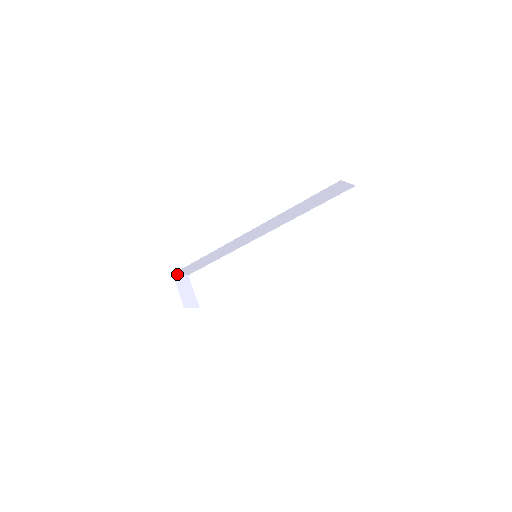
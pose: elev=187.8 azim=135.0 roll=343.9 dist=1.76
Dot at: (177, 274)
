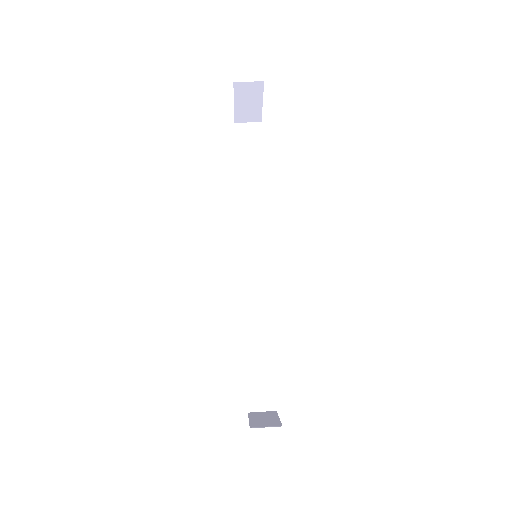
Dot at: occluded
